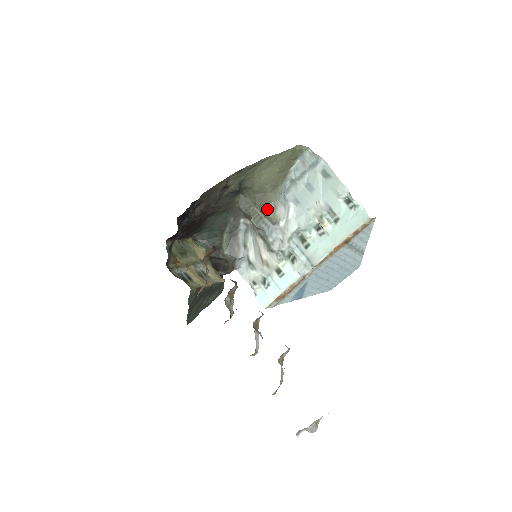
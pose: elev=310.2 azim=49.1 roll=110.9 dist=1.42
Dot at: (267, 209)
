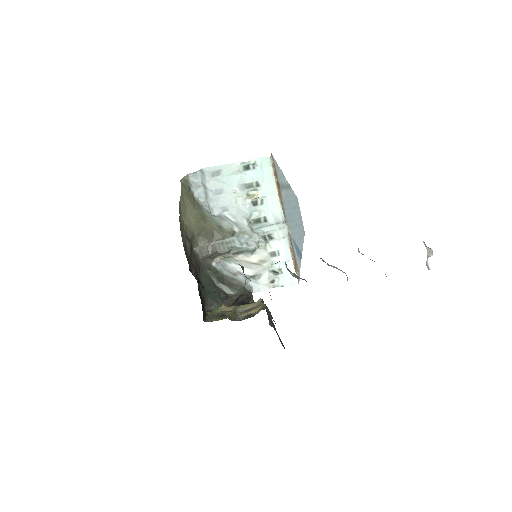
Dot at: (218, 234)
